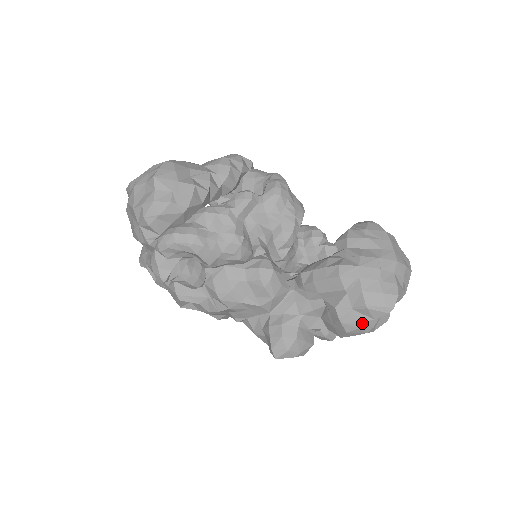
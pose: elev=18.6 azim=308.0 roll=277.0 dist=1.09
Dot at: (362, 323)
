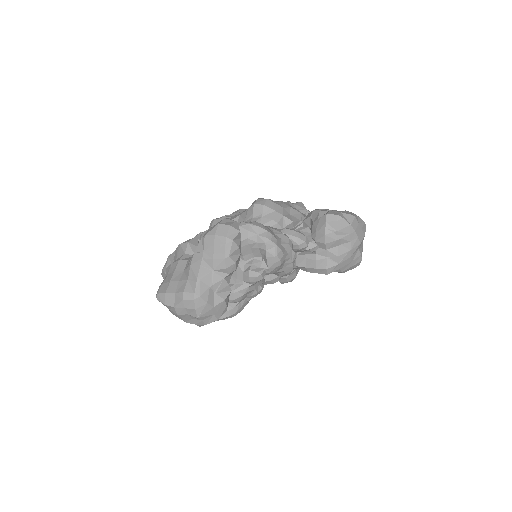
Dot at: occluded
